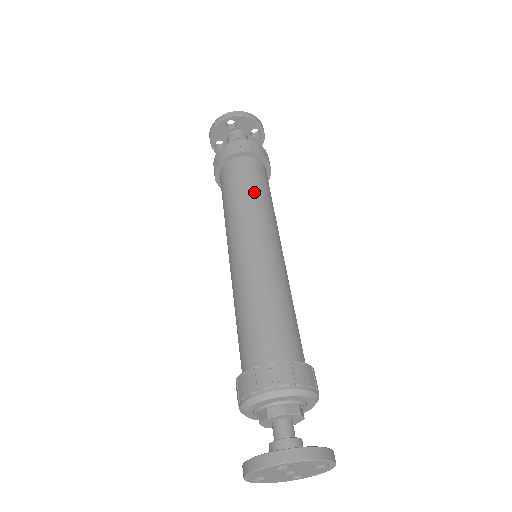
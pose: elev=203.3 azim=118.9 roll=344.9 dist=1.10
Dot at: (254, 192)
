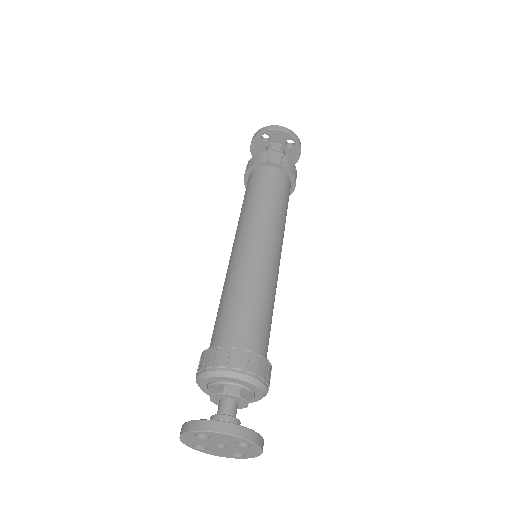
Dot at: (261, 198)
